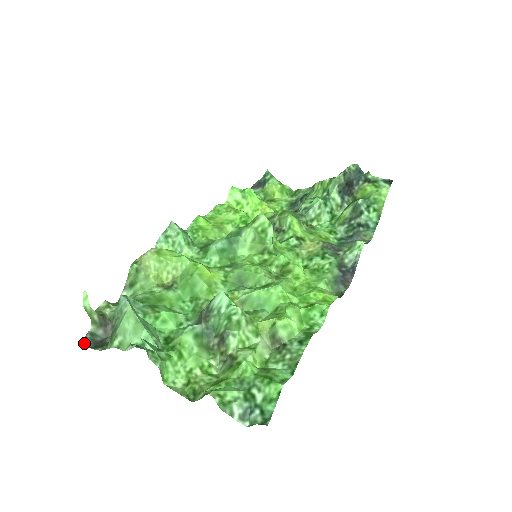
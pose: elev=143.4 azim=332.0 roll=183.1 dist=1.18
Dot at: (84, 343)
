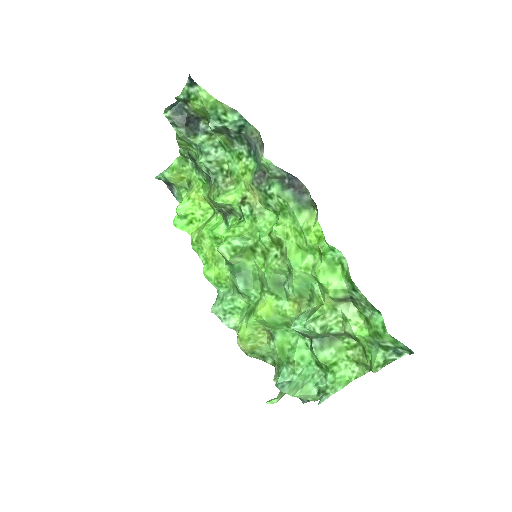
Dot at: (303, 401)
